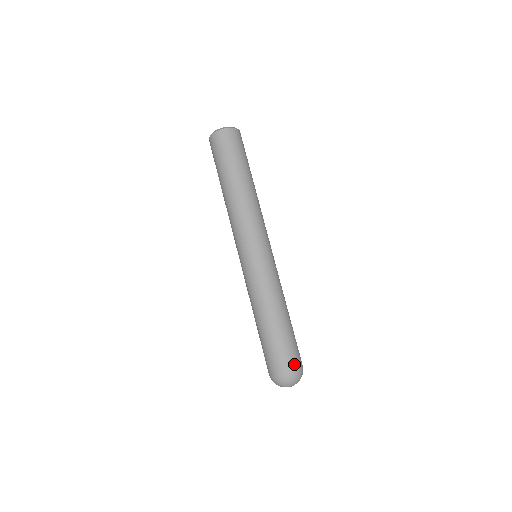
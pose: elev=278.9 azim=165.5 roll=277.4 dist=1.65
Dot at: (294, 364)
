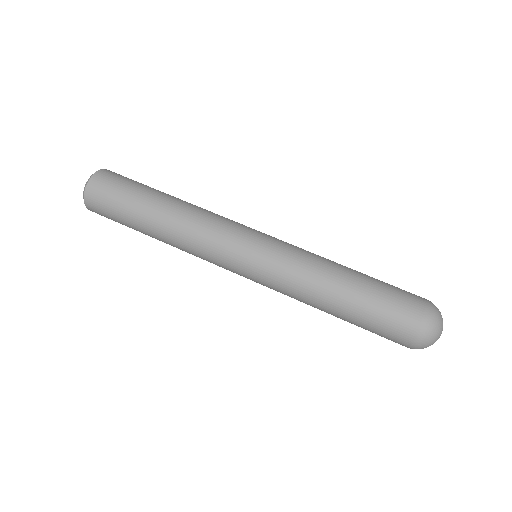
Dot at: (417, 313)
